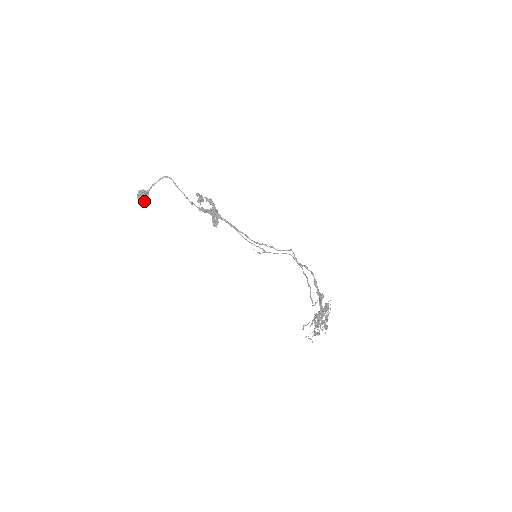
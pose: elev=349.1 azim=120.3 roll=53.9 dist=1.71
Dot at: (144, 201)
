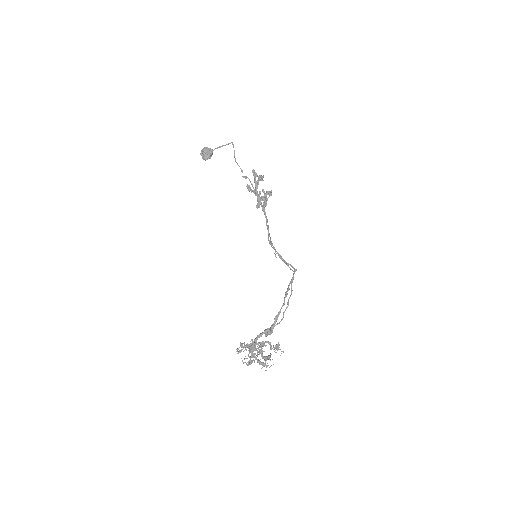
Dot at: (204, 158)
